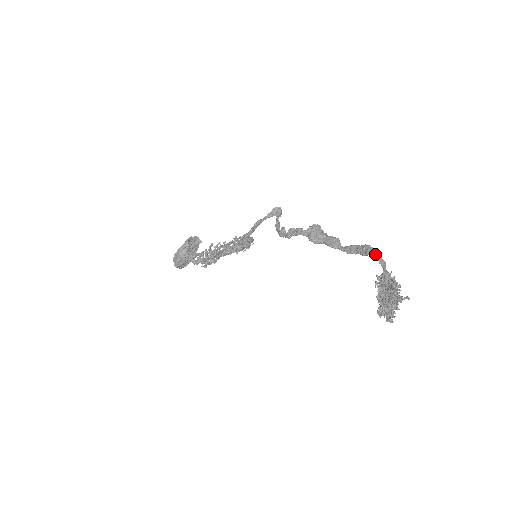
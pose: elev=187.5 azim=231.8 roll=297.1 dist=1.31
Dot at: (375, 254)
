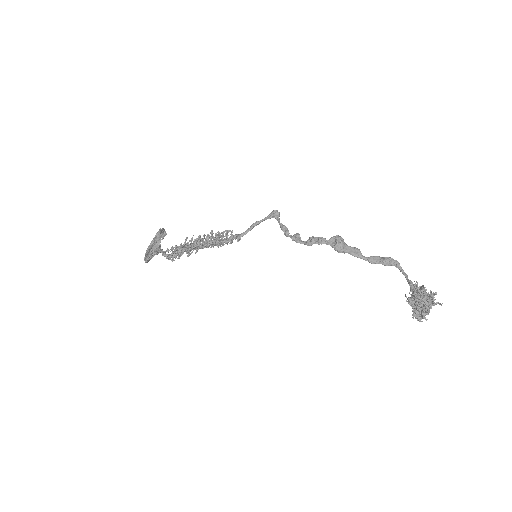
Dot at: (399, 266)
